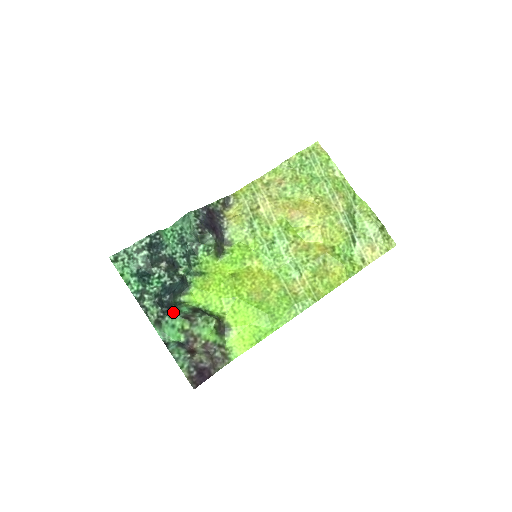
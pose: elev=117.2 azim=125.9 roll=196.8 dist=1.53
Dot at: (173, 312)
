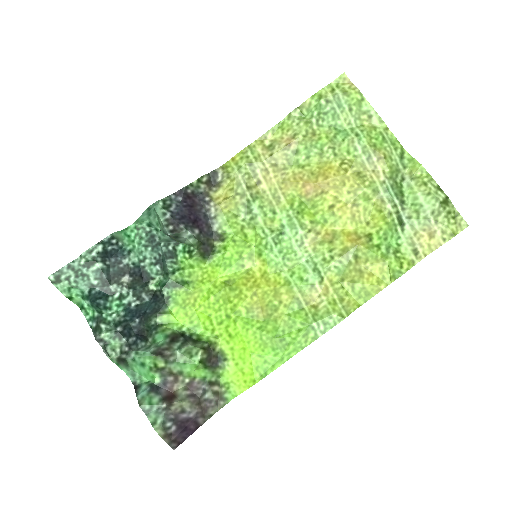
Dot at: (143, 344)
